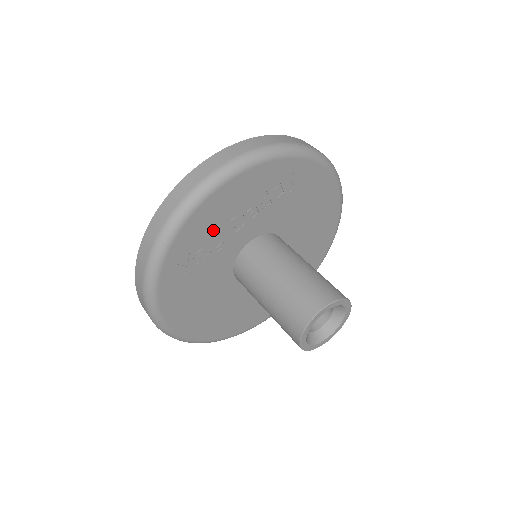
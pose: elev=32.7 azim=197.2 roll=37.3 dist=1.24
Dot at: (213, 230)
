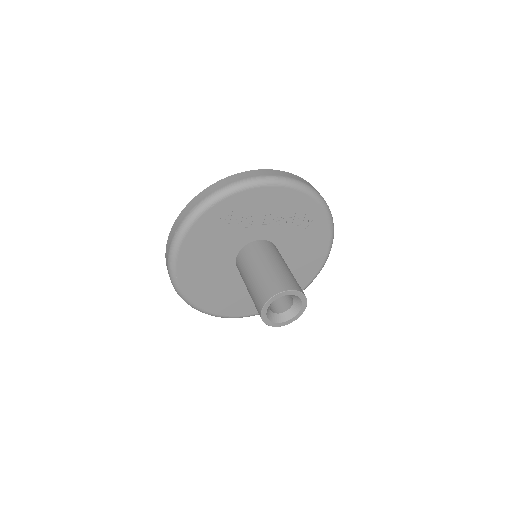
Dot at: (254, 210)
